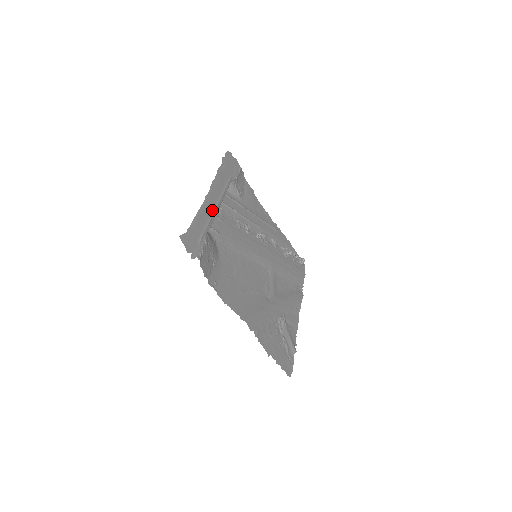
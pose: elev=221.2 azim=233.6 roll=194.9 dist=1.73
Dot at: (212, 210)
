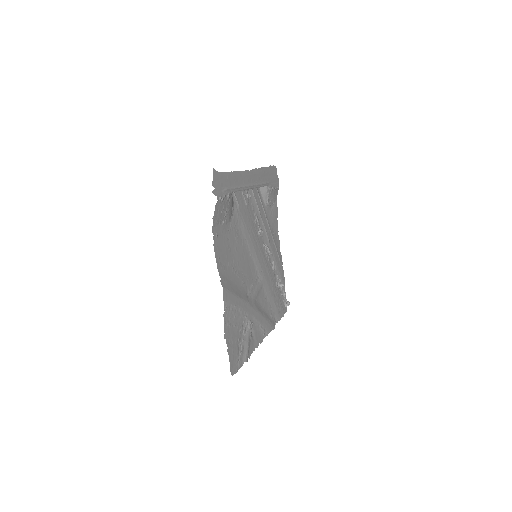
Dot at: (245, 184)
